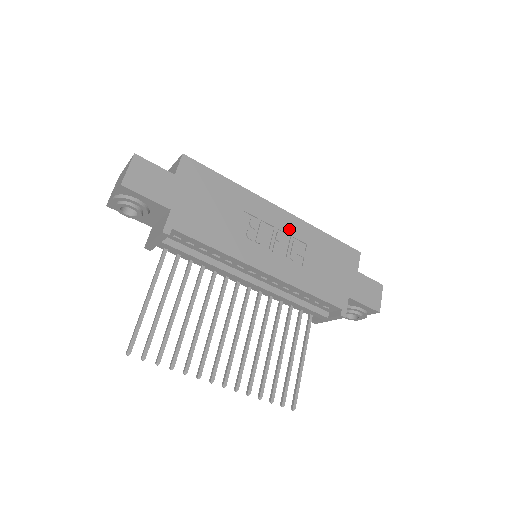
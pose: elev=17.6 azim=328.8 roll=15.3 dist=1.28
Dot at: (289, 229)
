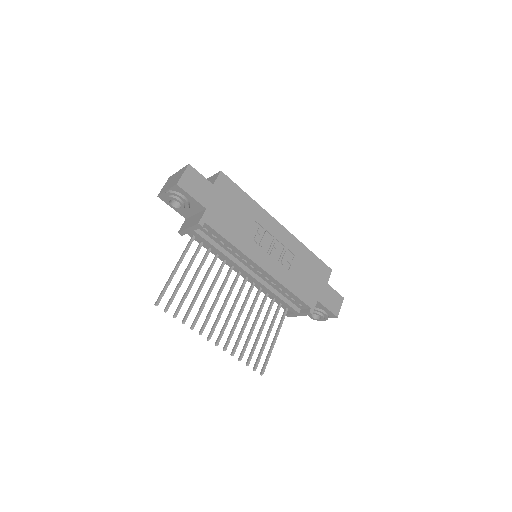
Dot at: (284, 241)
